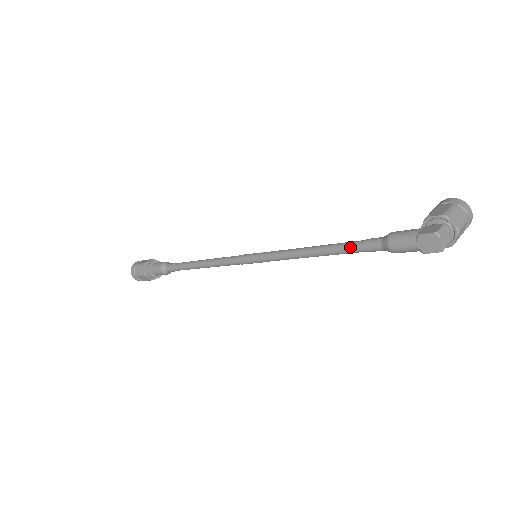
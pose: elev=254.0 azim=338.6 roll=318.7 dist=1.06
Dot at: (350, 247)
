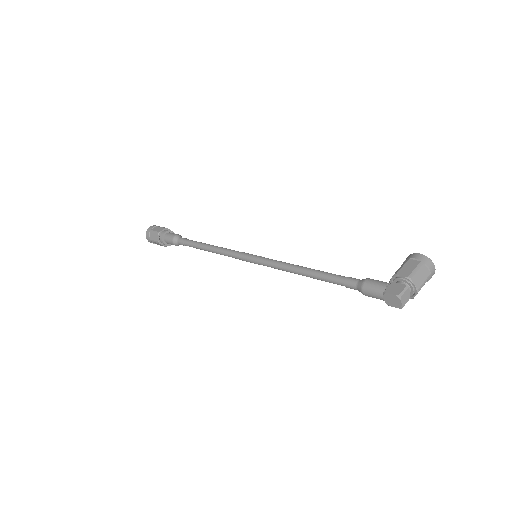
Dot at: (332, 280)
